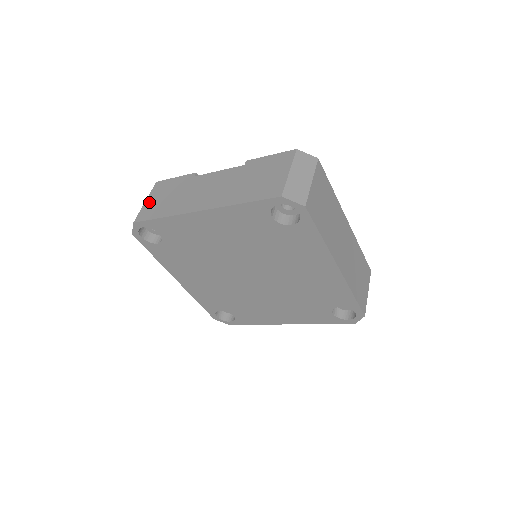
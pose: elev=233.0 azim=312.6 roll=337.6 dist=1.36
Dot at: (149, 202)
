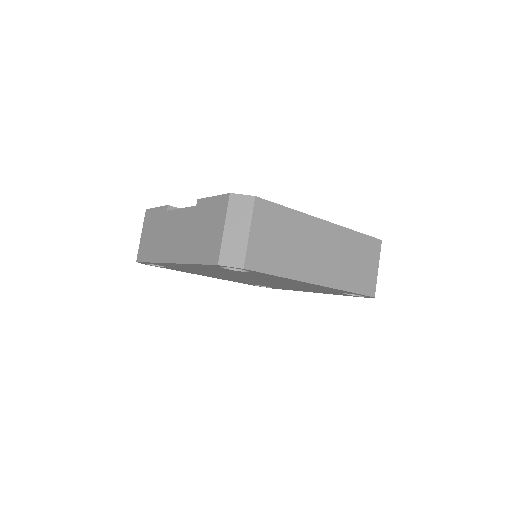
Dot at: (143, 238)
